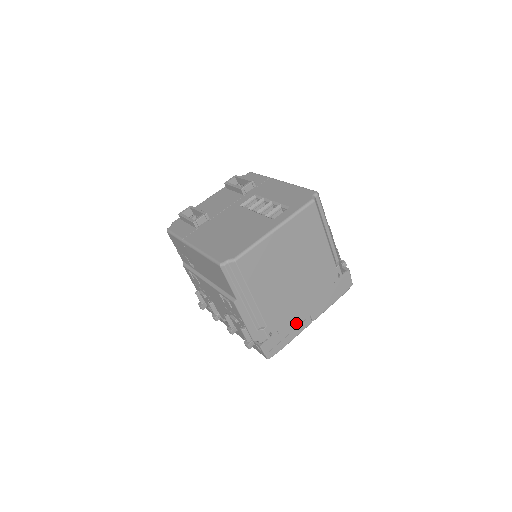
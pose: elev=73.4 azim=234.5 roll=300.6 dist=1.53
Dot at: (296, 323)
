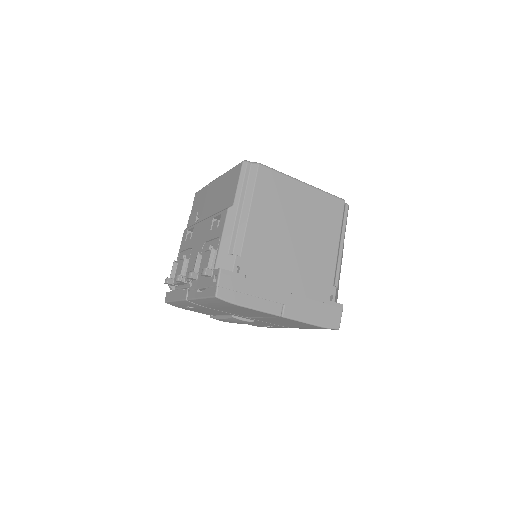
Dot at: (266, 293)
